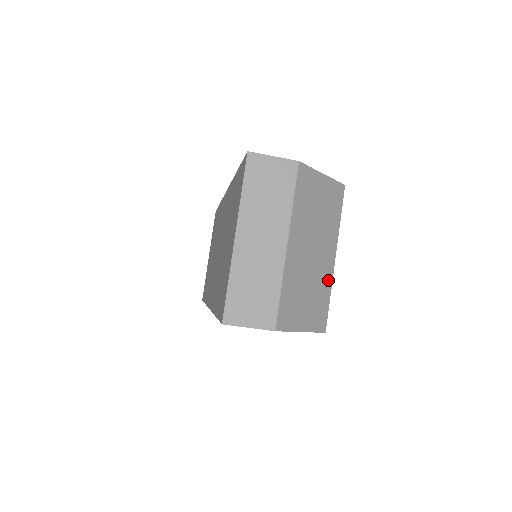
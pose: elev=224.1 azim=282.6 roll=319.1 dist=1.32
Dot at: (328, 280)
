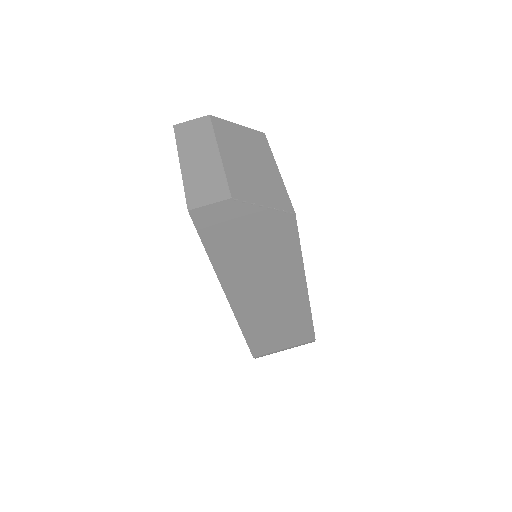
Dot at: (278, 181)
